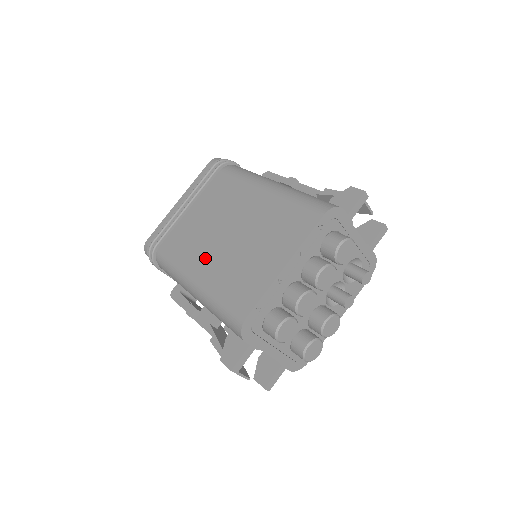
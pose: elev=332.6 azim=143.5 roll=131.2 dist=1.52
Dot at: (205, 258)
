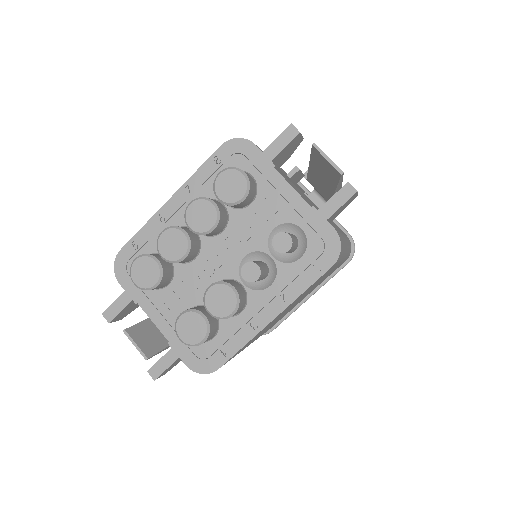
Dot at: occluded
